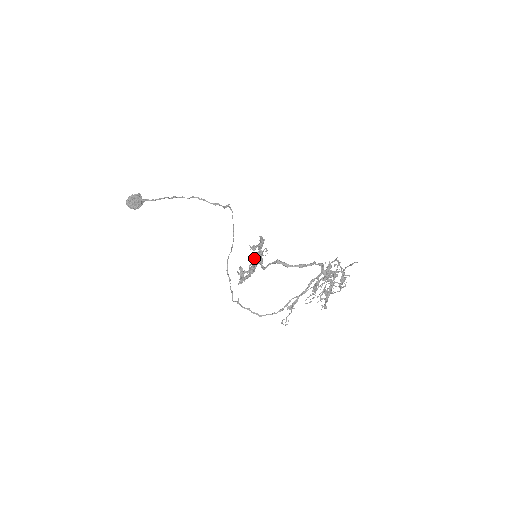
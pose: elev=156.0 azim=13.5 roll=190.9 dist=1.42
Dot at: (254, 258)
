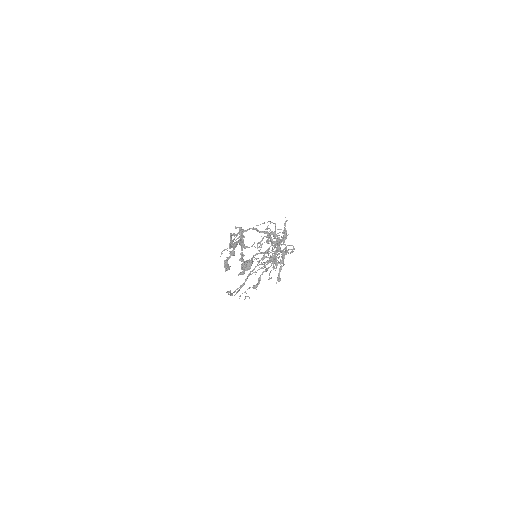
Dot at: (241, 250)
